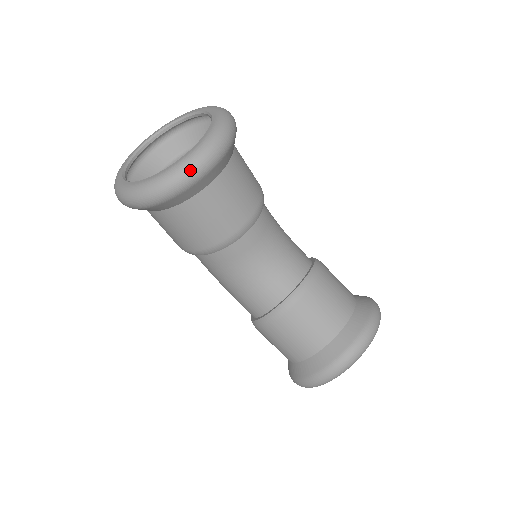
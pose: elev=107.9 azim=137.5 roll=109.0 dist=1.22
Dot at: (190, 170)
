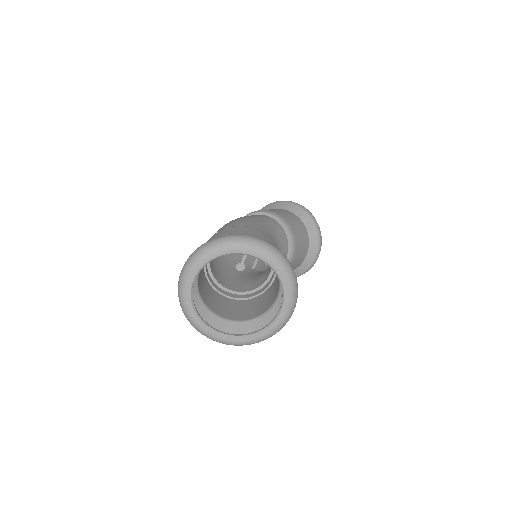
Dot at: occluded
